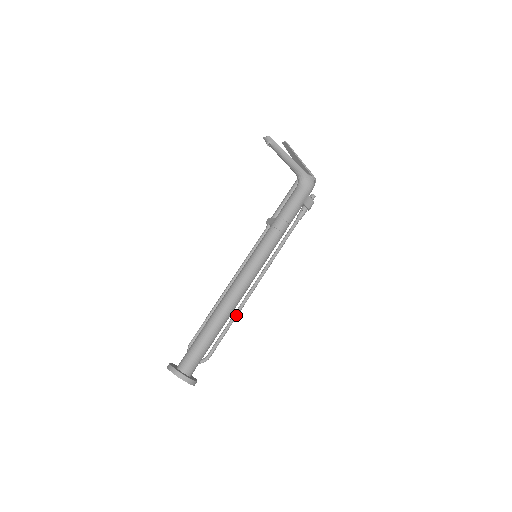
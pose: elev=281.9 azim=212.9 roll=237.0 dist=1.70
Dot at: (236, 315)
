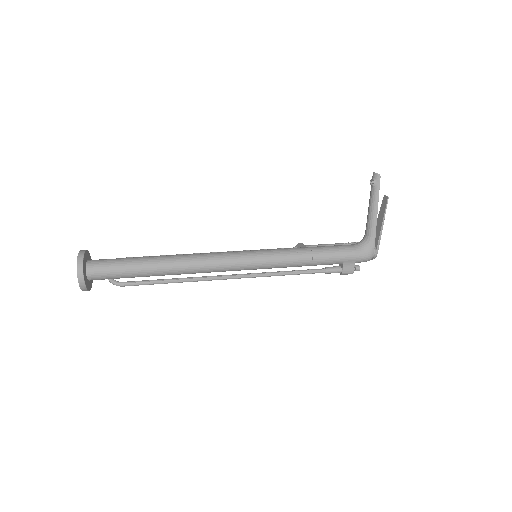
Dot at: (183, 280)
